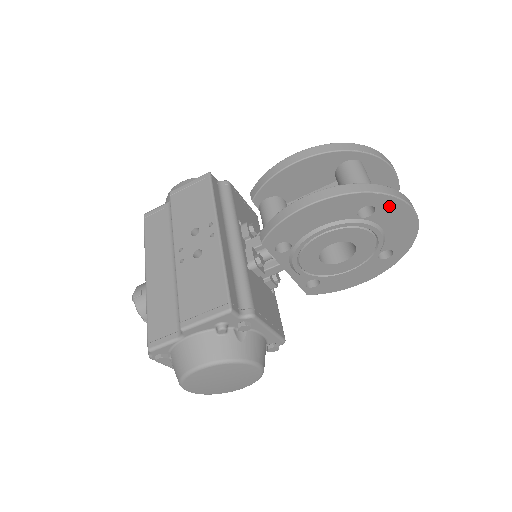
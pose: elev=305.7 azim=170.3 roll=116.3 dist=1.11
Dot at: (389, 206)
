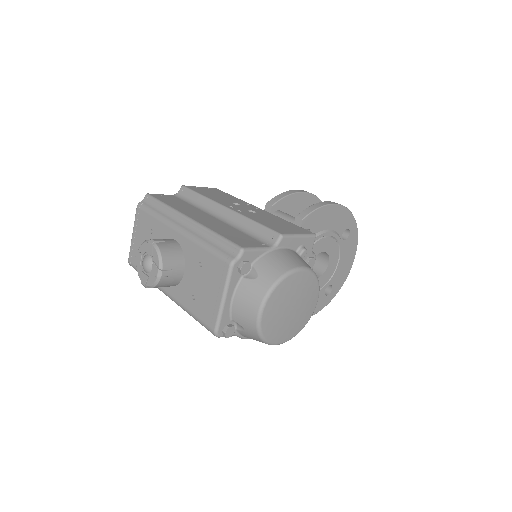
Dot at: (353, 239)
